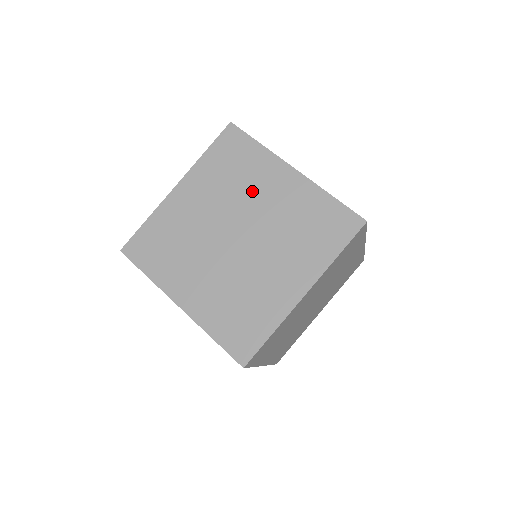
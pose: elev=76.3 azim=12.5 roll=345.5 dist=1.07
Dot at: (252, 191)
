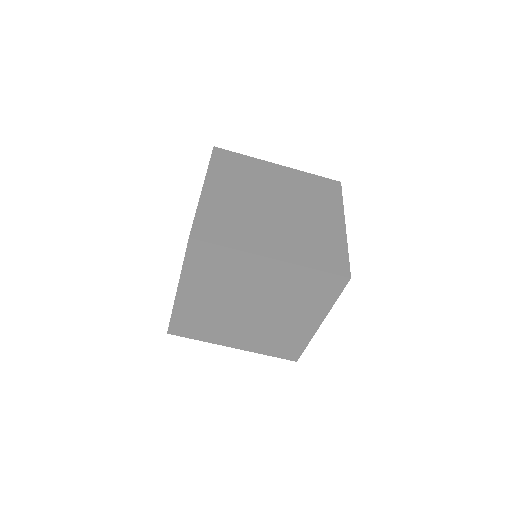
Dot at: (311, 205)
